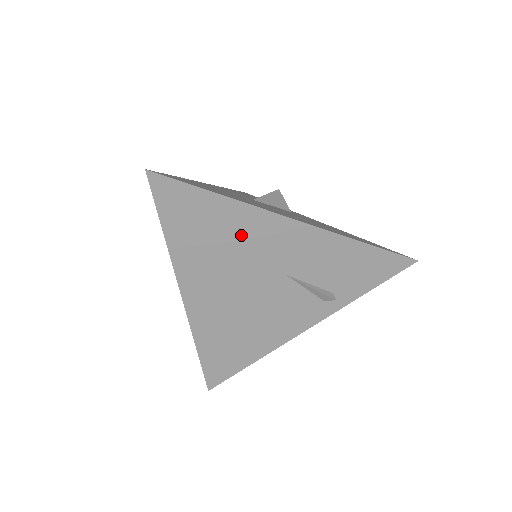
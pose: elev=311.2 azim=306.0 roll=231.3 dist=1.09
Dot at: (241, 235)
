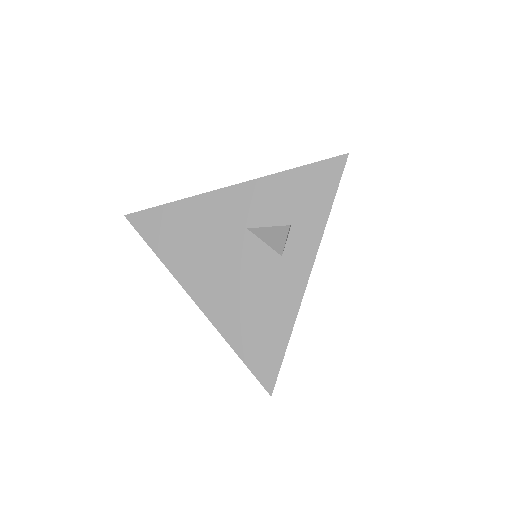
Dot at: occluded
